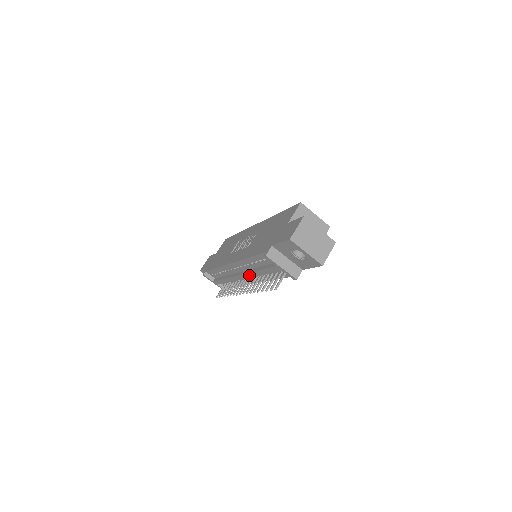
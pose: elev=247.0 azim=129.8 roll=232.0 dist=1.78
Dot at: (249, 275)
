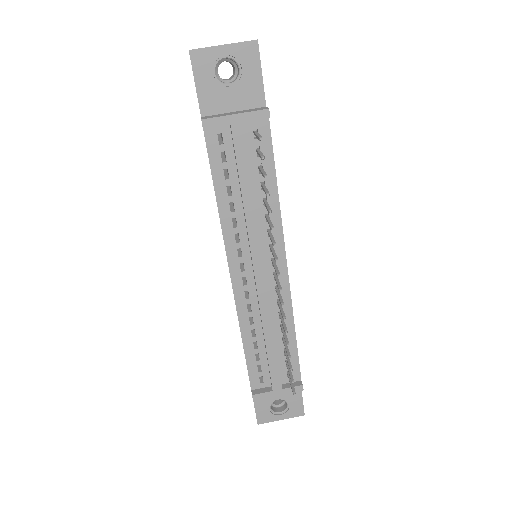
Dot at: (254, 243)
